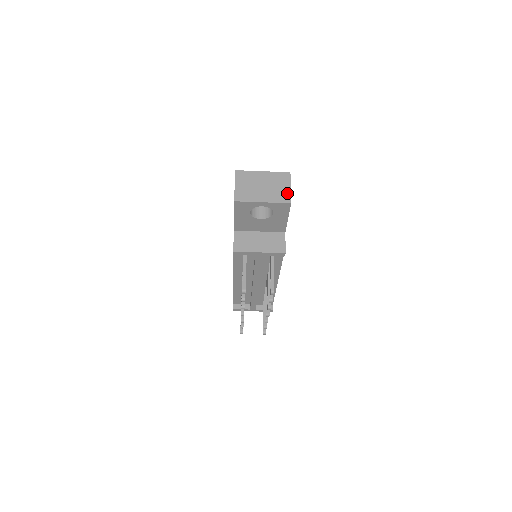
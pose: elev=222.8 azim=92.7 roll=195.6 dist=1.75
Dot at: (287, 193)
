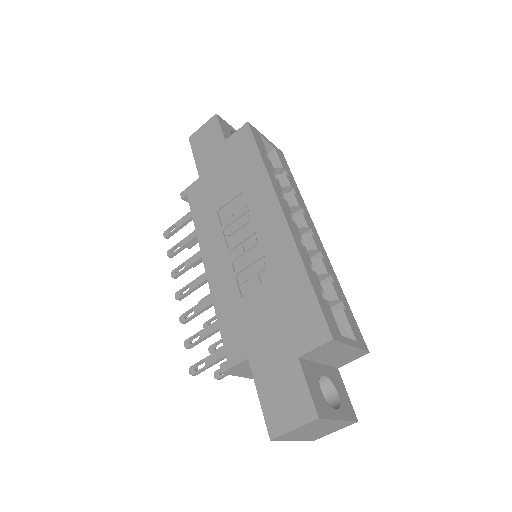
Dot at: (325, 435)
